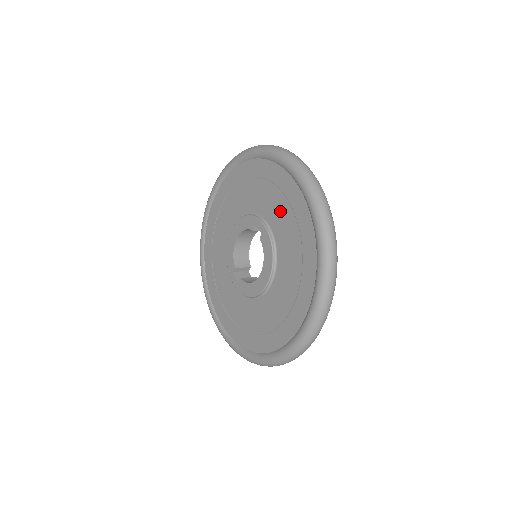
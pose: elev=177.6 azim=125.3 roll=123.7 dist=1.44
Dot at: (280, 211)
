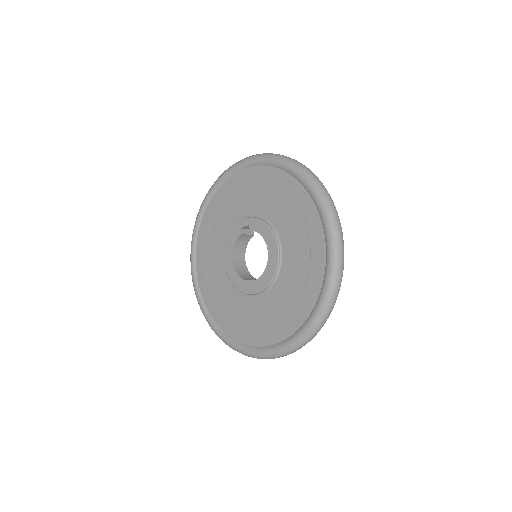
Dot at: (252, 196)
